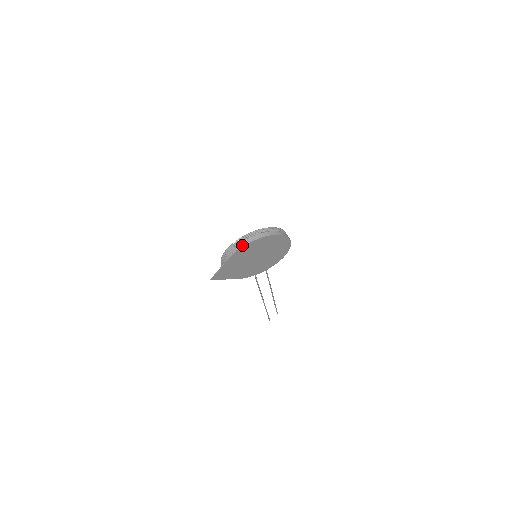
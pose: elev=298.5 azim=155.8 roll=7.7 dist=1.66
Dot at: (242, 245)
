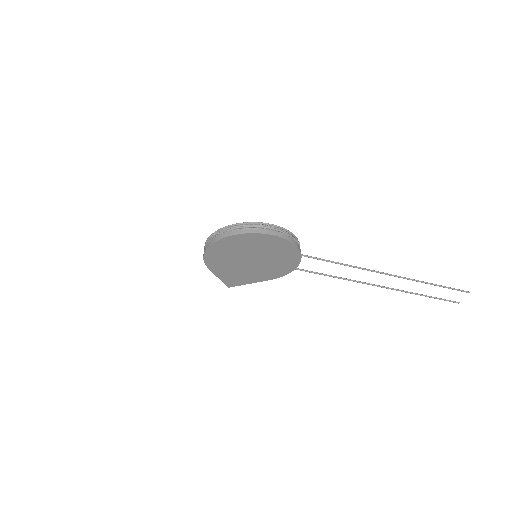
Dot at: (203, 255)
